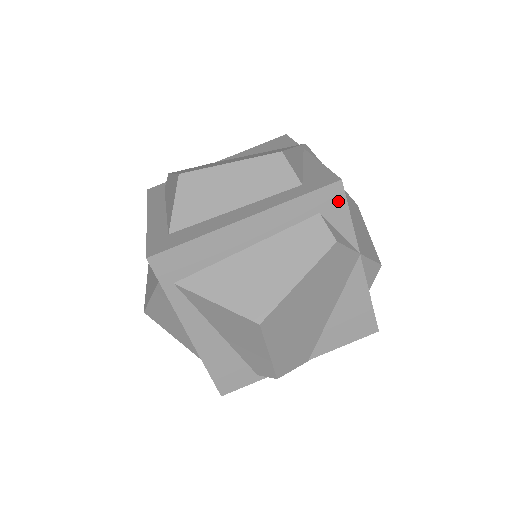
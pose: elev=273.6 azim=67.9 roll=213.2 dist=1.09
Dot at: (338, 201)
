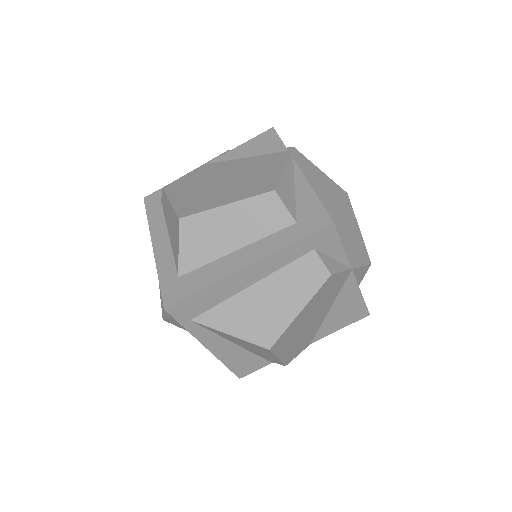
Dot at: (331, 237)
